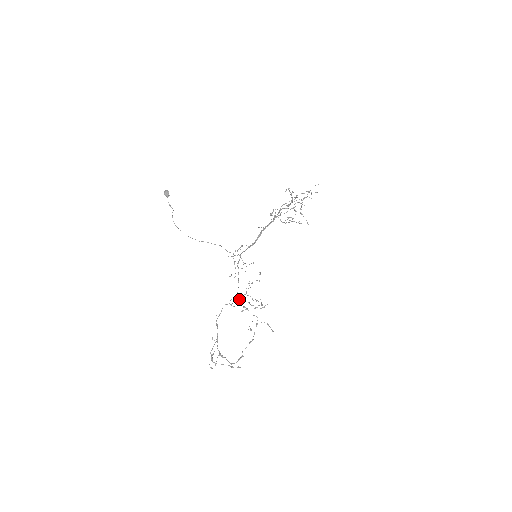
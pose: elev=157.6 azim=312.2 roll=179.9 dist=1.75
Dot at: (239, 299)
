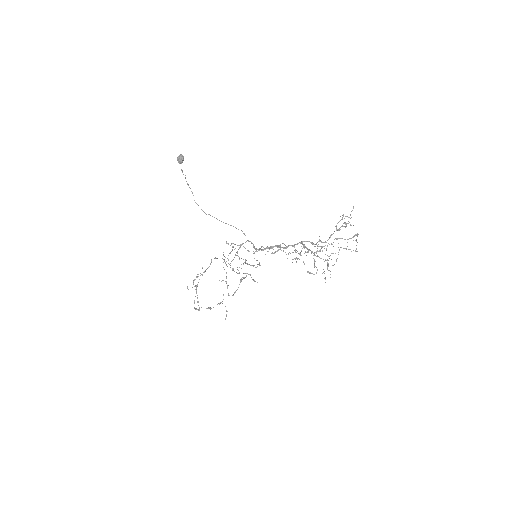
Dot at: (230, 267)
